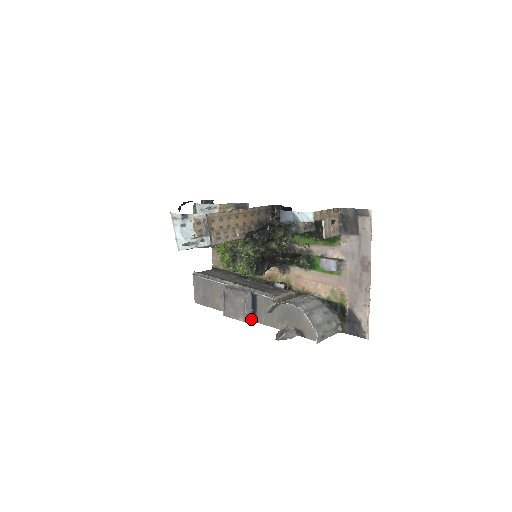
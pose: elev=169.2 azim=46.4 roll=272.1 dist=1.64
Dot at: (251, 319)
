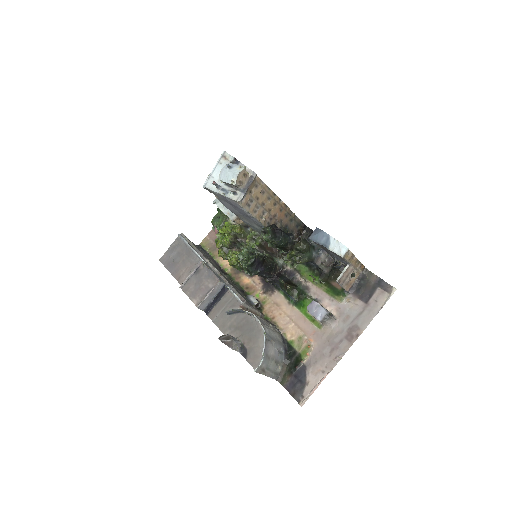
Dot at: (204, 308)
